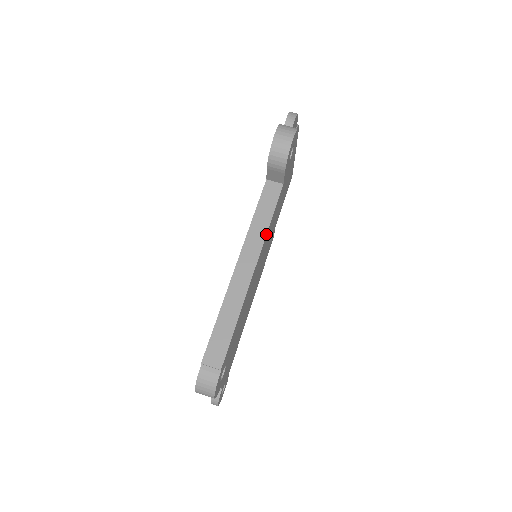
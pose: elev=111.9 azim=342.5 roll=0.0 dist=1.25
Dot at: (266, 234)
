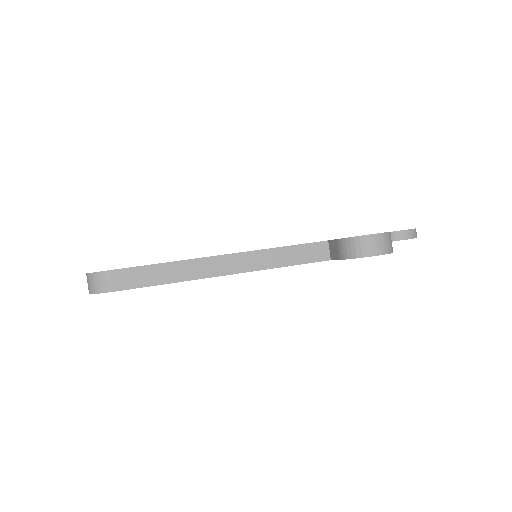
Dot at: (269, 268)
